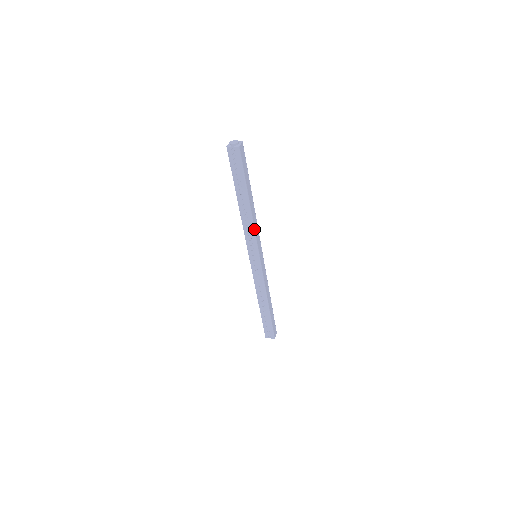
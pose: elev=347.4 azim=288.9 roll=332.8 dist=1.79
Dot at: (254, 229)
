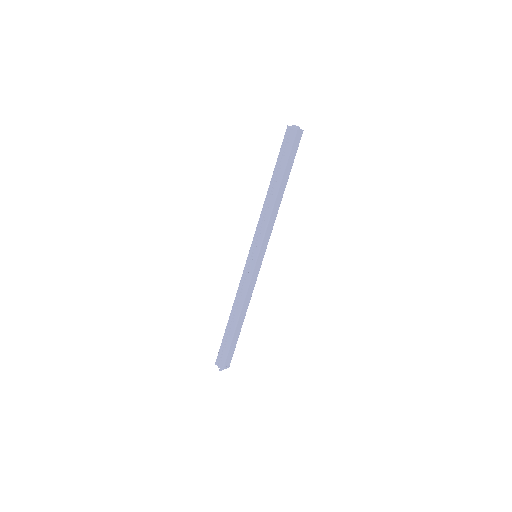
Dot at: (269, 220)
